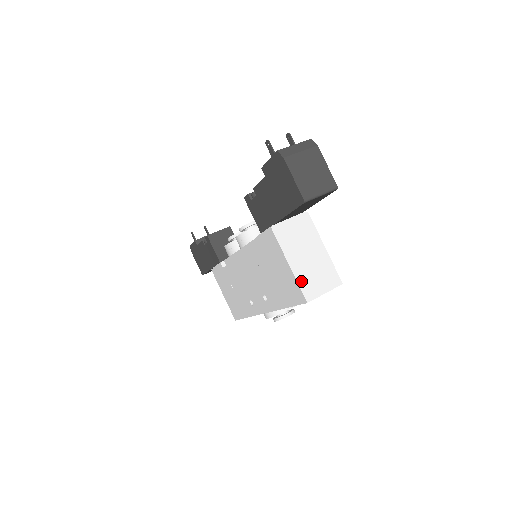
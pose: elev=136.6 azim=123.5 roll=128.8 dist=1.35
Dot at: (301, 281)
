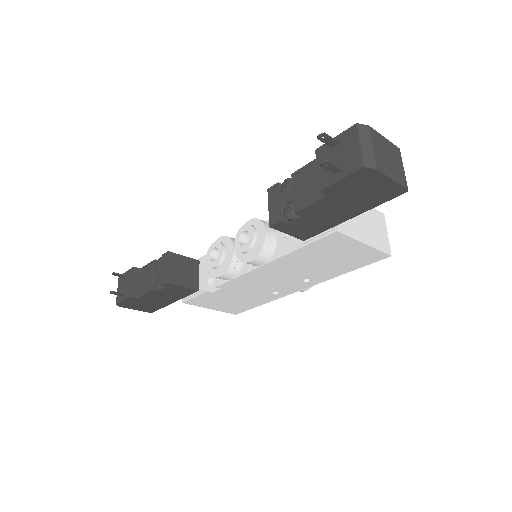
Dot at: (378, 246)
